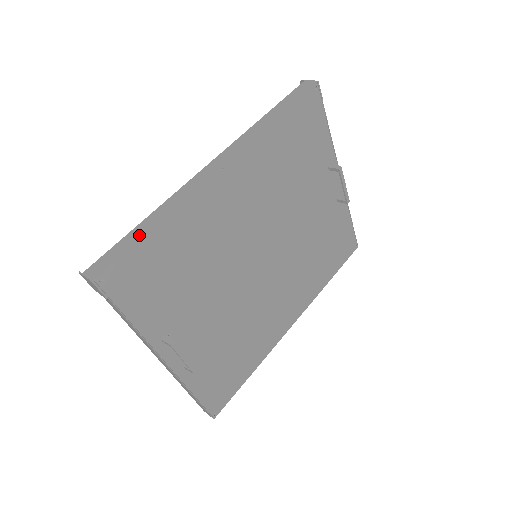
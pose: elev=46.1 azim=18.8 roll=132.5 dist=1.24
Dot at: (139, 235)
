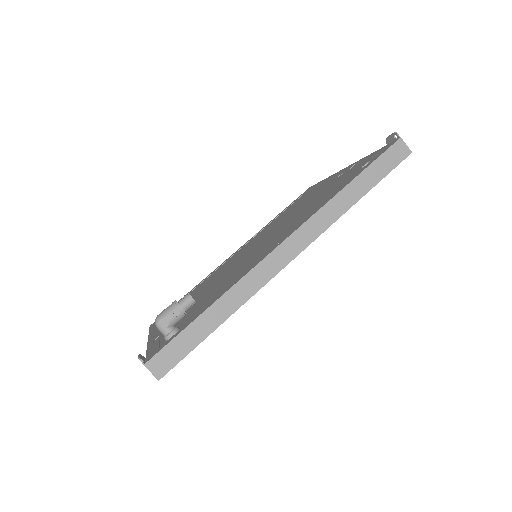
Dot at: (206, 332)
